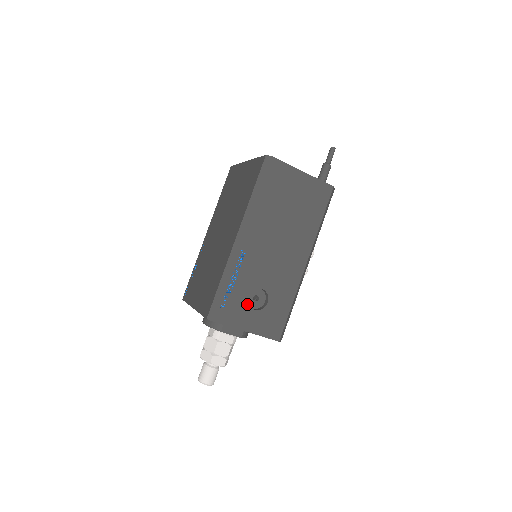
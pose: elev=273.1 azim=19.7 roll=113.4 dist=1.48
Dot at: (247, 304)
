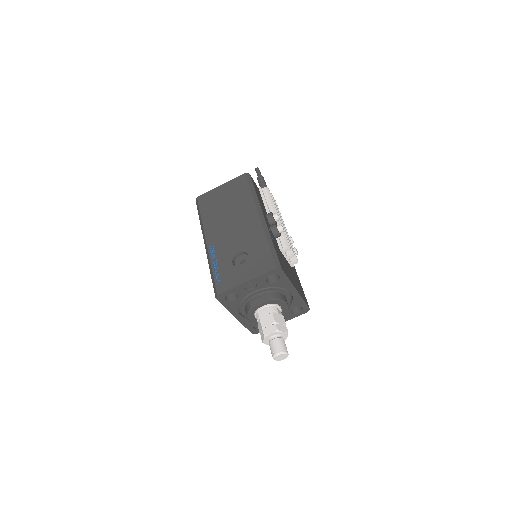
Dot at: (234, 268)
